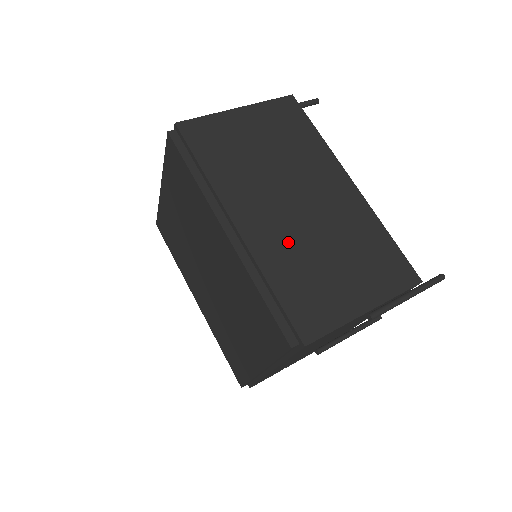
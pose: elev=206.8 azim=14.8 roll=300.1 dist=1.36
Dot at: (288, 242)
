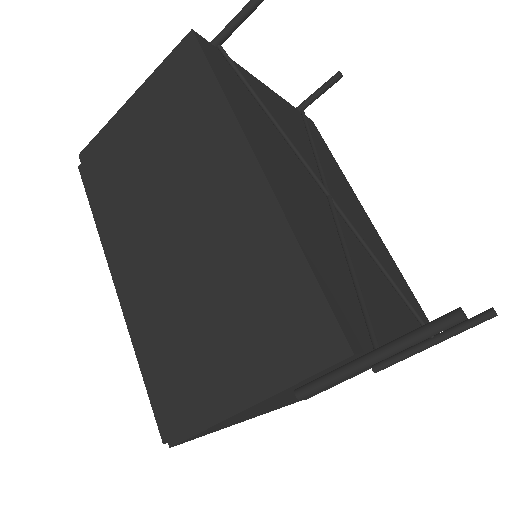
Dot at: (165, 297)
